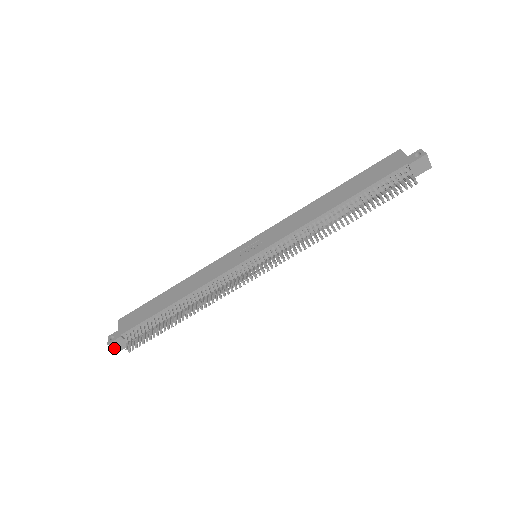
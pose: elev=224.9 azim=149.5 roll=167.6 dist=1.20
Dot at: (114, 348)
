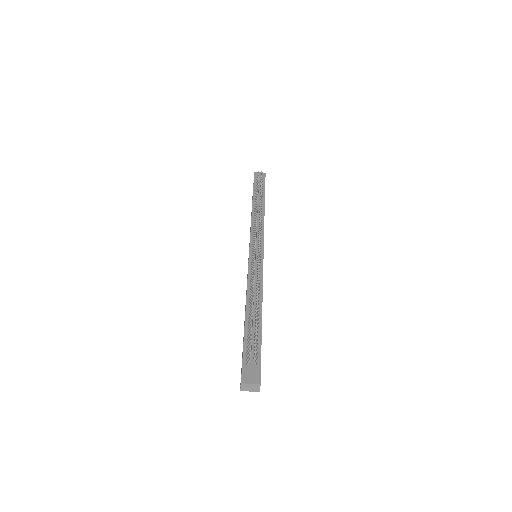
Dot at: (252, 383)
